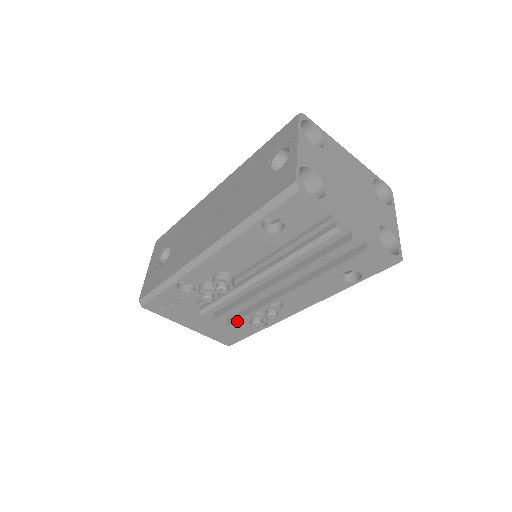
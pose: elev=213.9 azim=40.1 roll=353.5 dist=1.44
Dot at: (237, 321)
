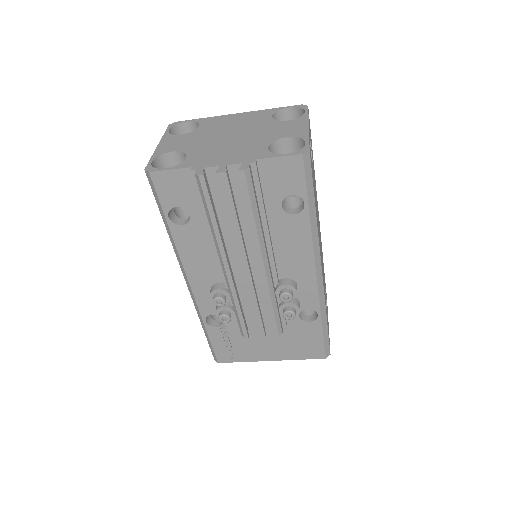
Dot at: (273, 323)
